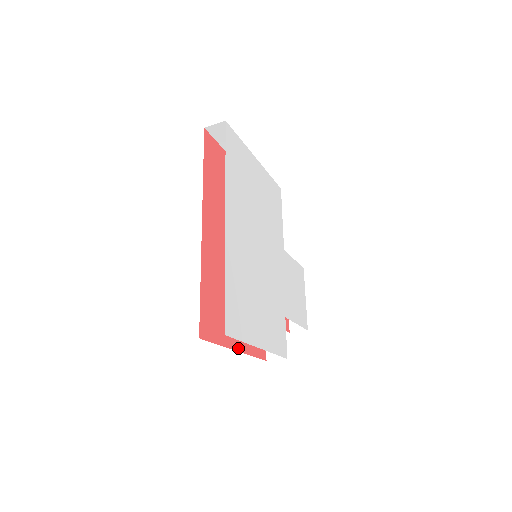
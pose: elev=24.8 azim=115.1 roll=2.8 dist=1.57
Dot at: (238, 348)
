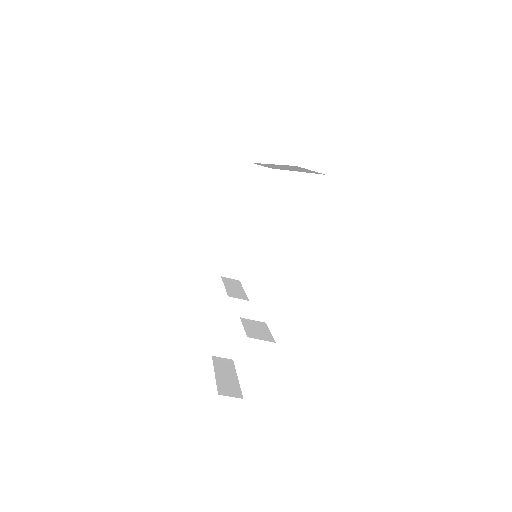
Dot at: occluded
